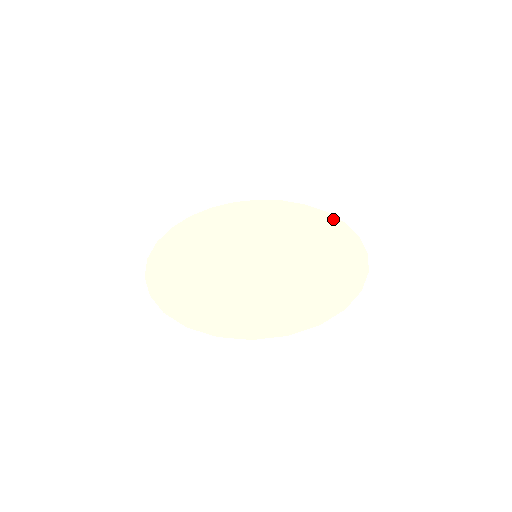
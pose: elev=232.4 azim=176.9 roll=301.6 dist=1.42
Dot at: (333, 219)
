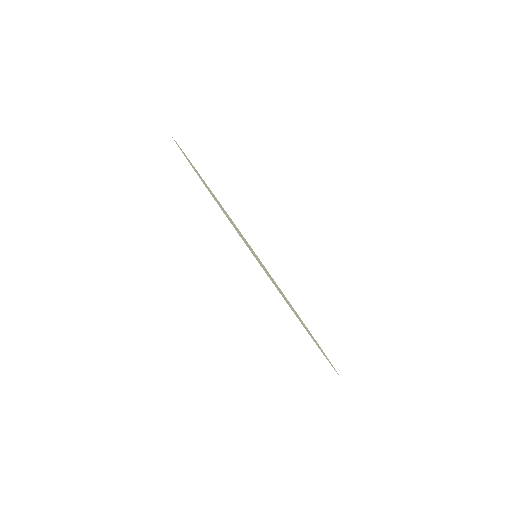
Dot at: occluded
